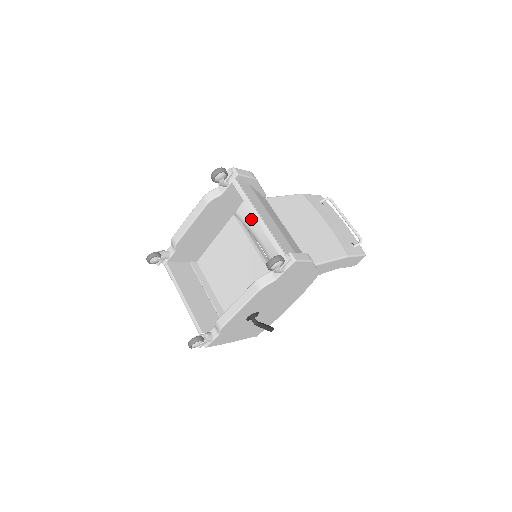
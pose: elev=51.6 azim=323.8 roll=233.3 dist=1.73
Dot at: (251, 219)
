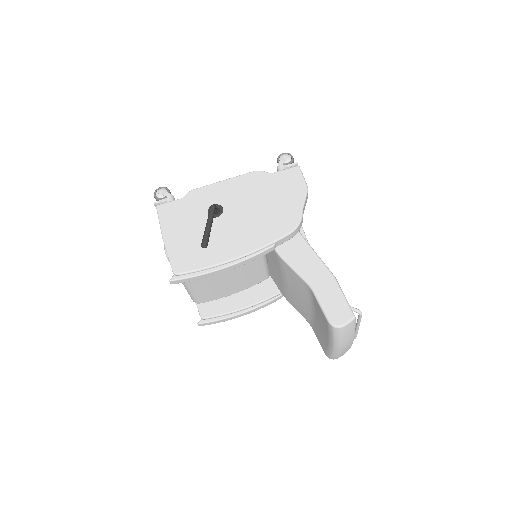
Dot at: occluded
